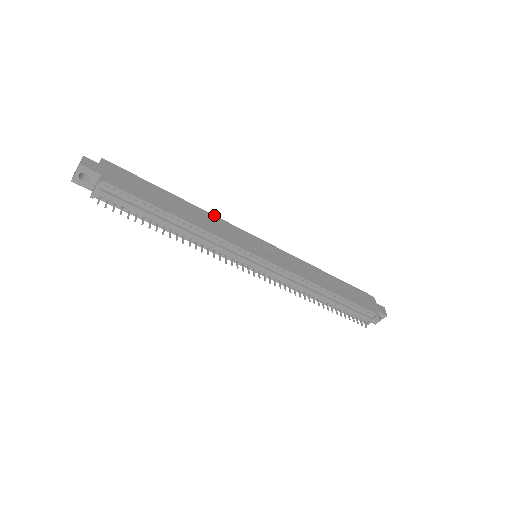
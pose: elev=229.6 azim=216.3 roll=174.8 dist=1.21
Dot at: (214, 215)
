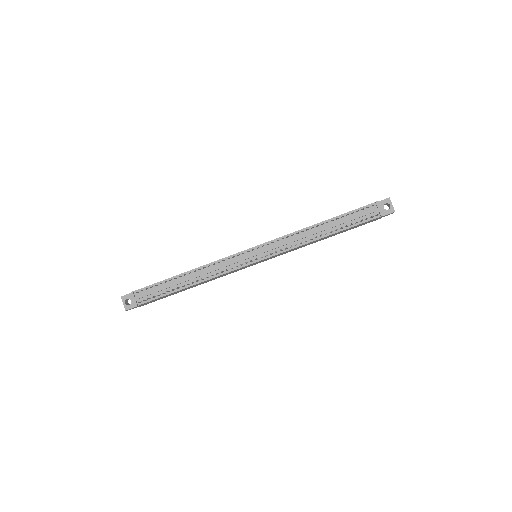
Dot at: occluded
